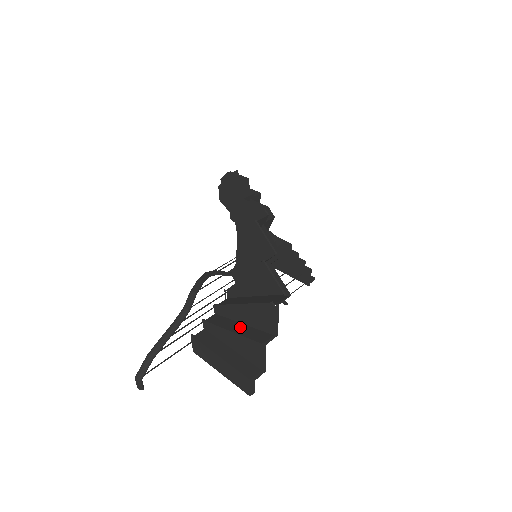
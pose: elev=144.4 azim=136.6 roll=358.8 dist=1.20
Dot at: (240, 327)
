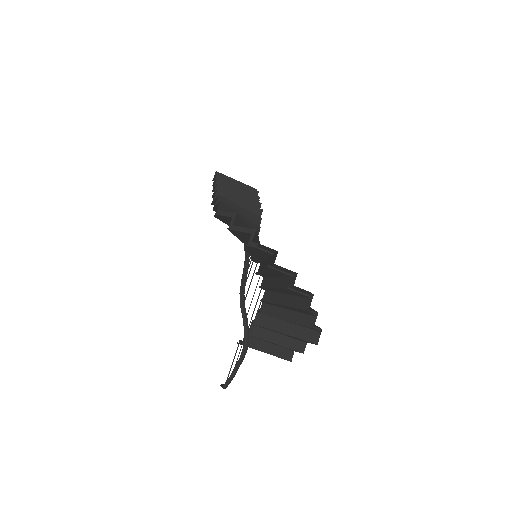
Dot at: (280, 338)
